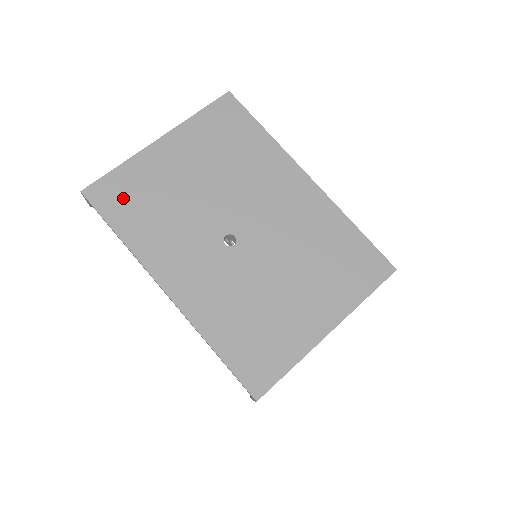
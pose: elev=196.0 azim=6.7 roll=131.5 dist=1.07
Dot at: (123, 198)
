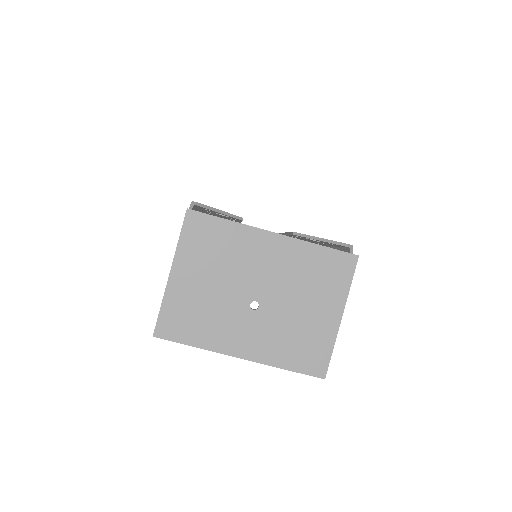
Dot at: (178, 324)
